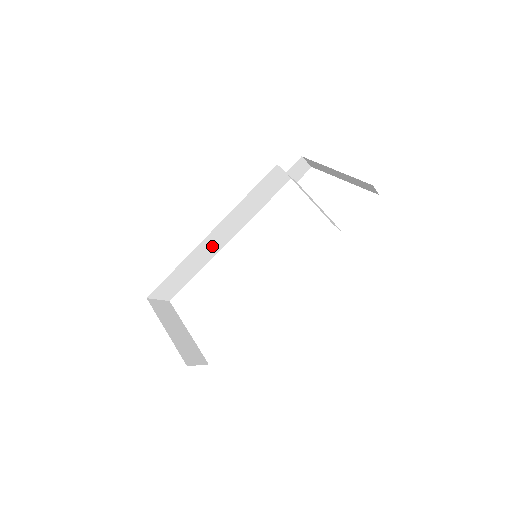
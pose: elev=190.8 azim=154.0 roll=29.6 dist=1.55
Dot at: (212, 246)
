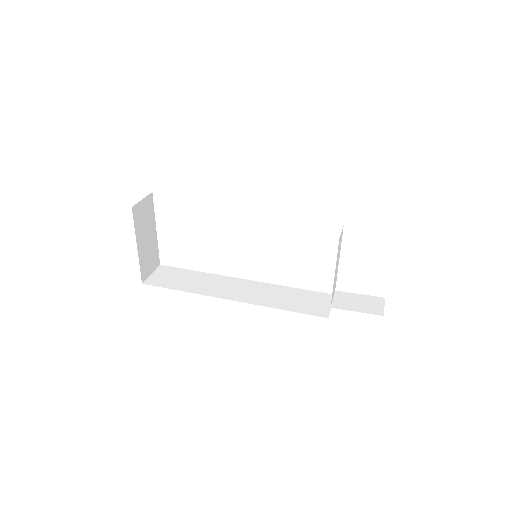
Dot at: occluded
